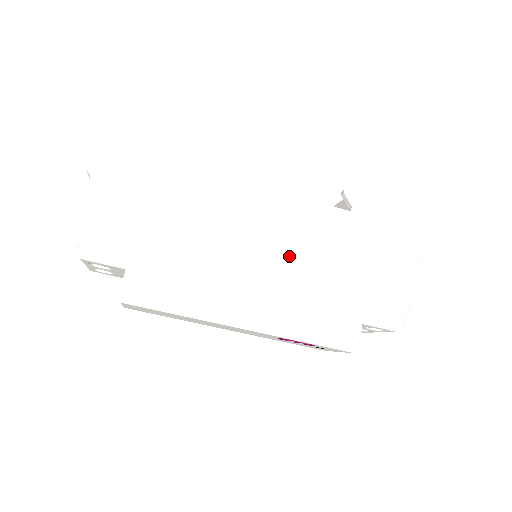
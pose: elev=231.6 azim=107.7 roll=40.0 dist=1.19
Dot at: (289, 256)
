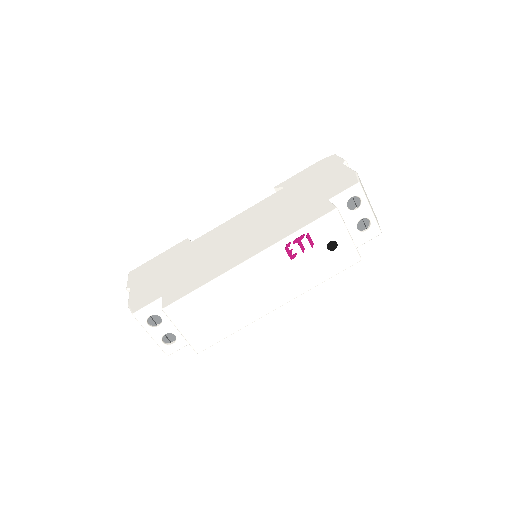
Dot at: (258, 223)
